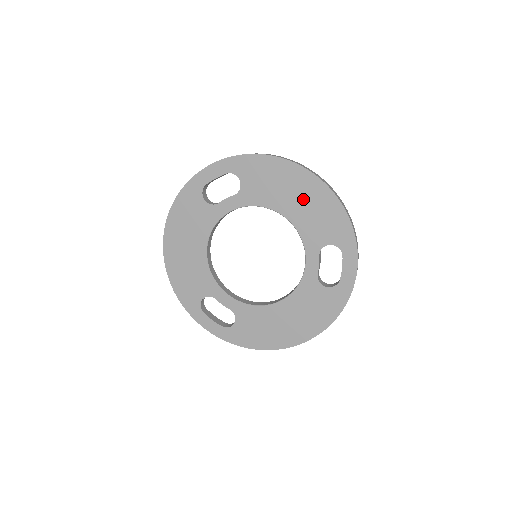
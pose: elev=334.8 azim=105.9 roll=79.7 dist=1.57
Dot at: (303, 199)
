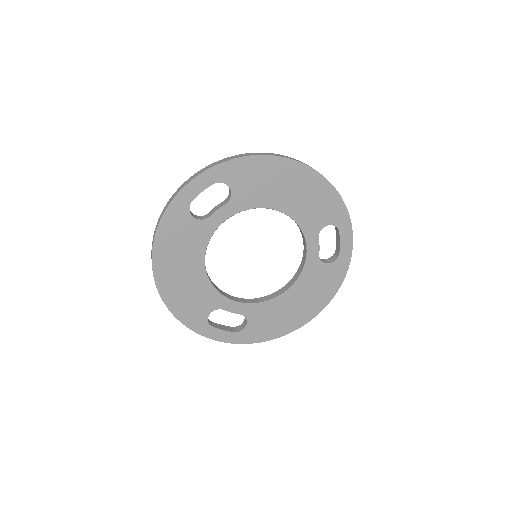
Dot at: (297, 190)
